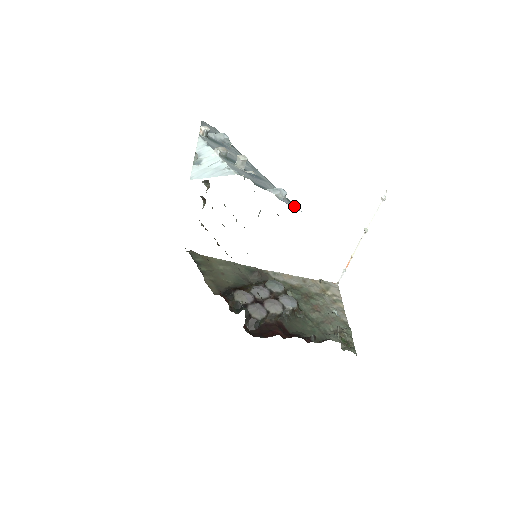
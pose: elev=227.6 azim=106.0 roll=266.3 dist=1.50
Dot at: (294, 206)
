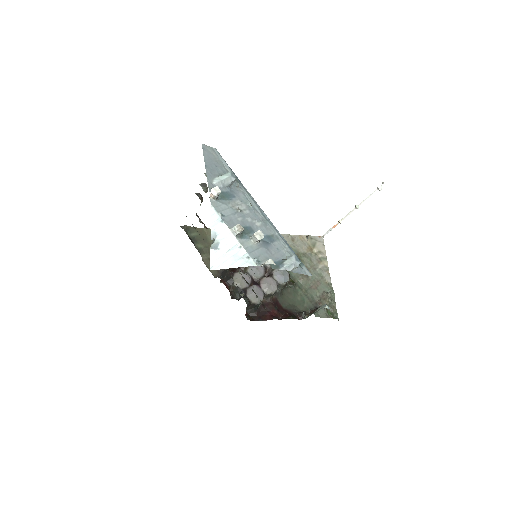
Dot at: (305, 270)
